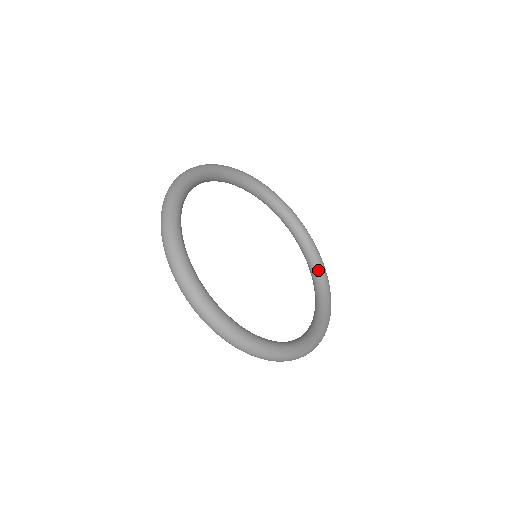
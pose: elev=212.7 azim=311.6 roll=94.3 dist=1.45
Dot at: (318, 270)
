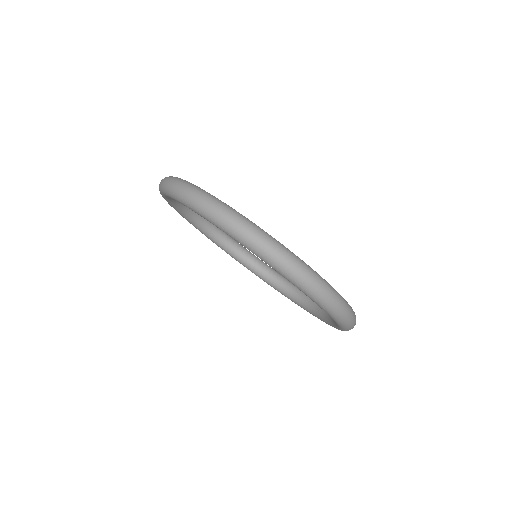
Dot at: occluded
